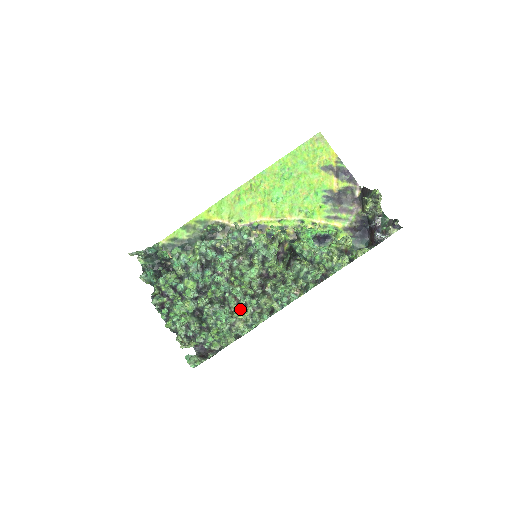
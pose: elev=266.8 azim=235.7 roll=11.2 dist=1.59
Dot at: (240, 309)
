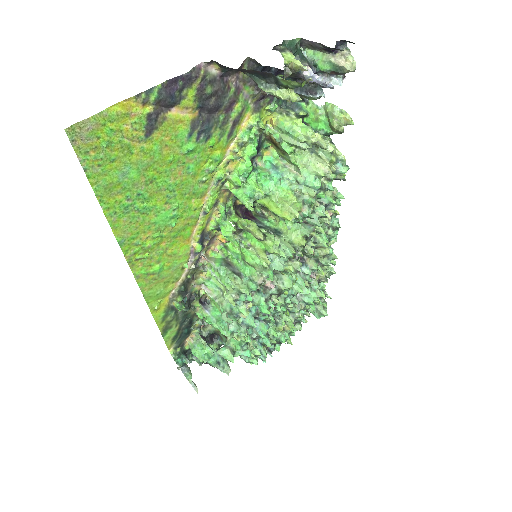
Dot at: (312, 278)
